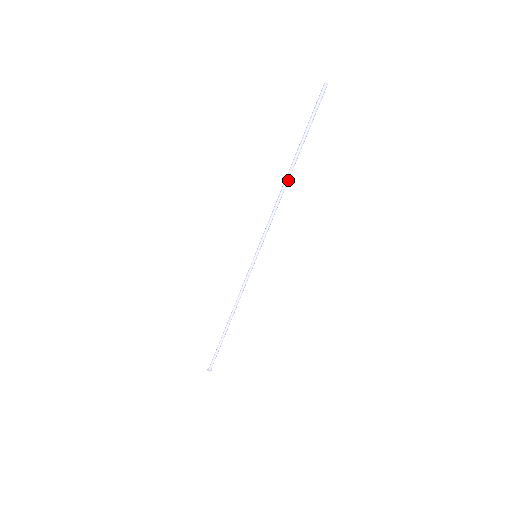
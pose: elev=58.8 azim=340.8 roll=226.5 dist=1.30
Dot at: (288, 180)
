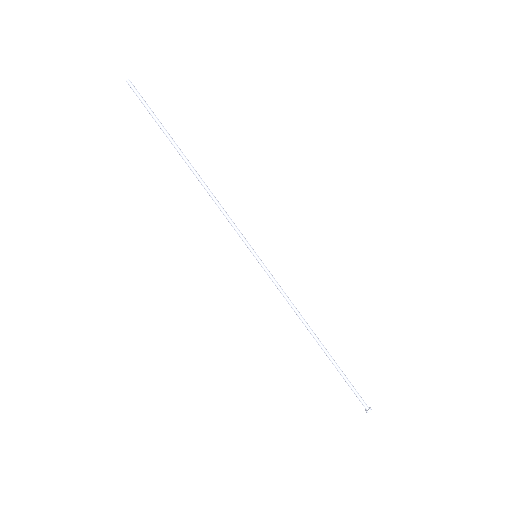
Dot at: (195, 170)
